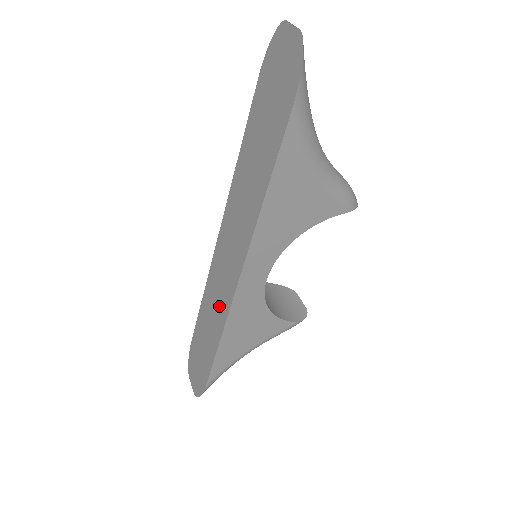
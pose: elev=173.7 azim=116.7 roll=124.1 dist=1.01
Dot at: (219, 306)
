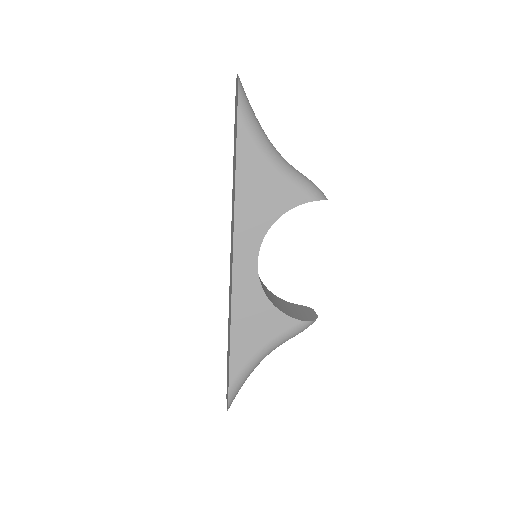
Dot at: (230, 301)
